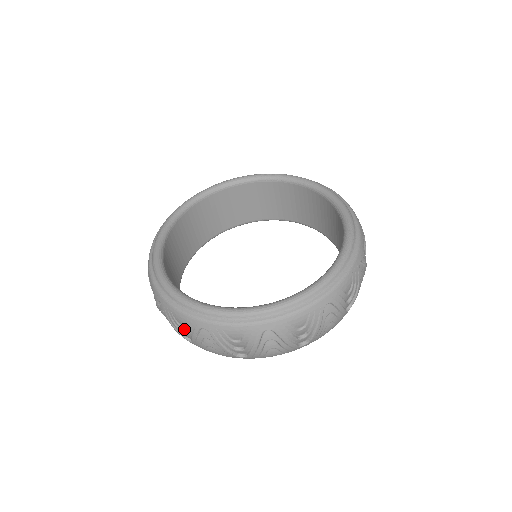
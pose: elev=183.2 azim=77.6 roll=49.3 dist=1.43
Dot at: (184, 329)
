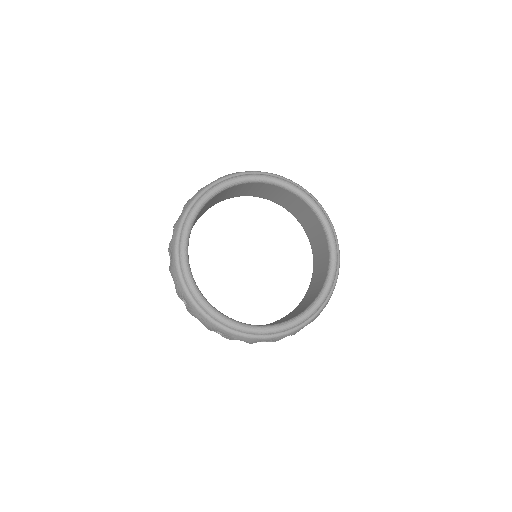
Dot at: occluded
